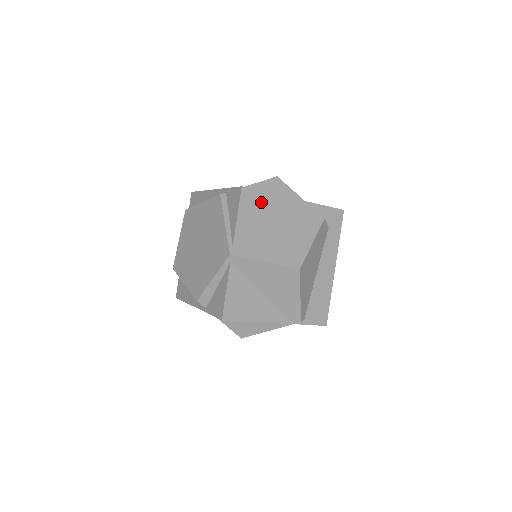
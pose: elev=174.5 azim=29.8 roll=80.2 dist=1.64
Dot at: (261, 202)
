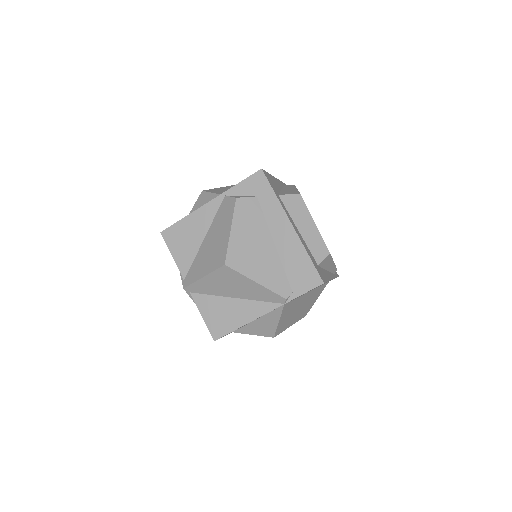
Dot at: (182, 230)
